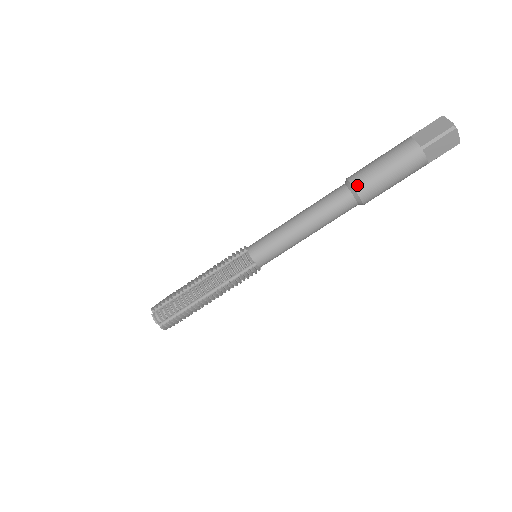
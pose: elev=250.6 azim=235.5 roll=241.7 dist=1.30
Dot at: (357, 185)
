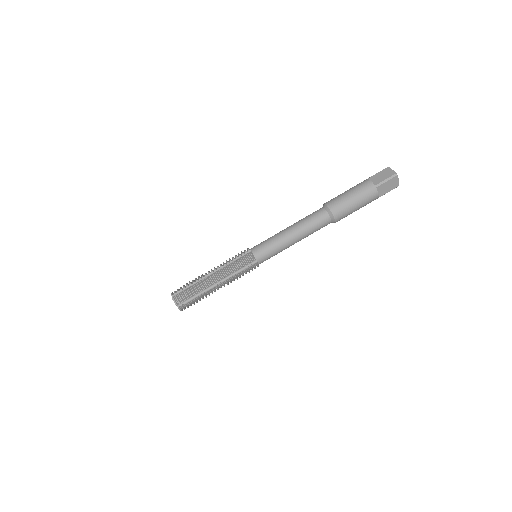
Dot at: (332, 208)
